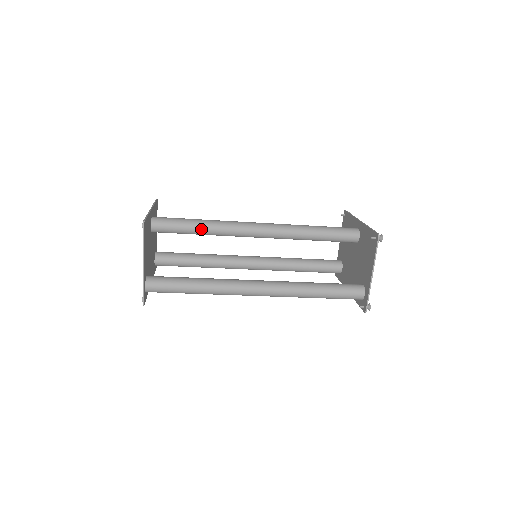
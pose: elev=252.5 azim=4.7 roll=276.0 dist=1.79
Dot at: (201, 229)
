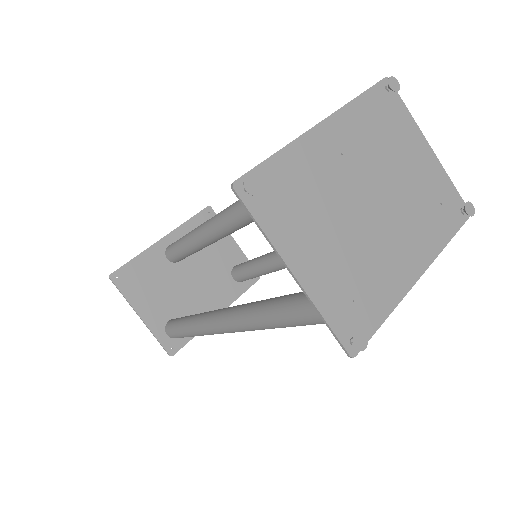
Dot at: (189, 246)
